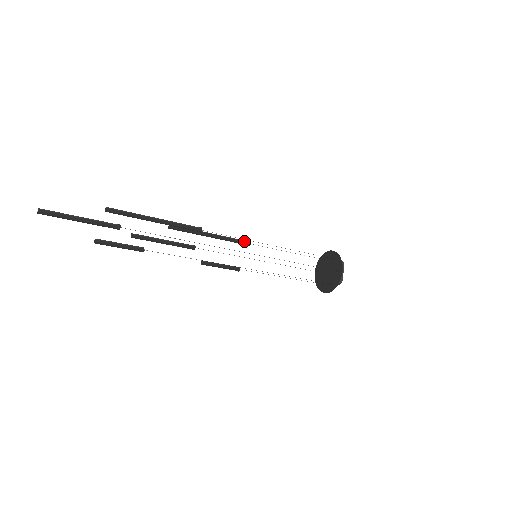
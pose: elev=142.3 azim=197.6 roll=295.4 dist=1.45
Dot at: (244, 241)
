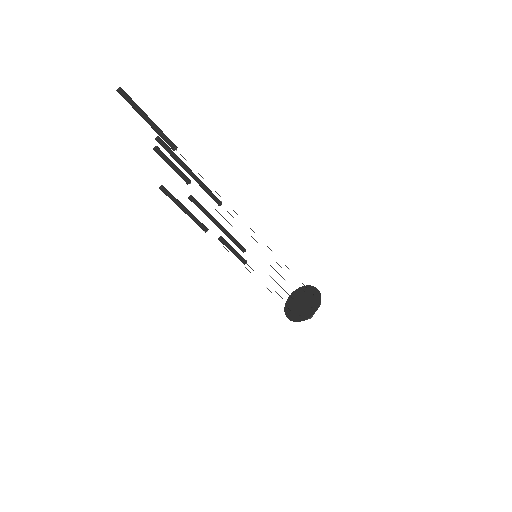
Dot at: (241, 245)
